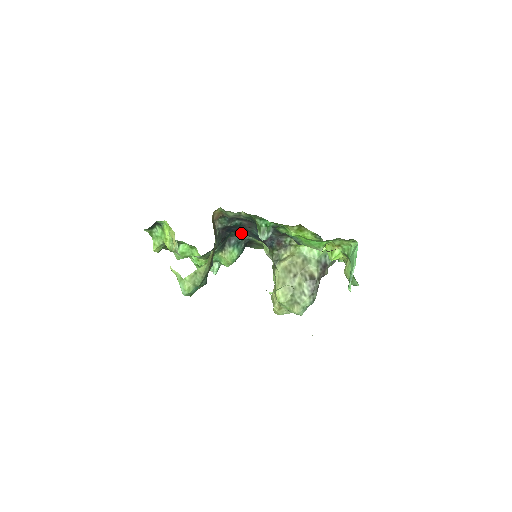
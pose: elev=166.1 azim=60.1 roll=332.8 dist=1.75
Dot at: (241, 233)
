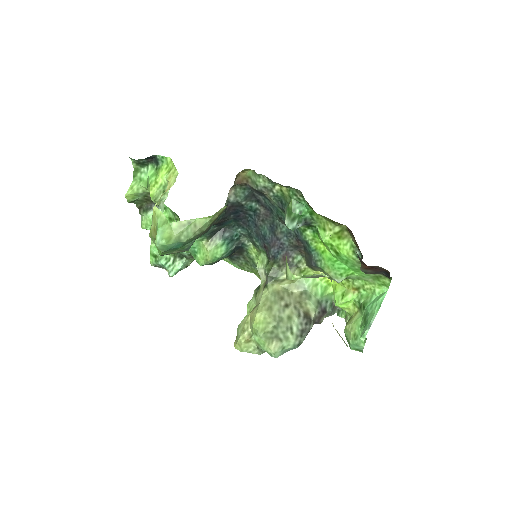
Dot at: (243, 228)
